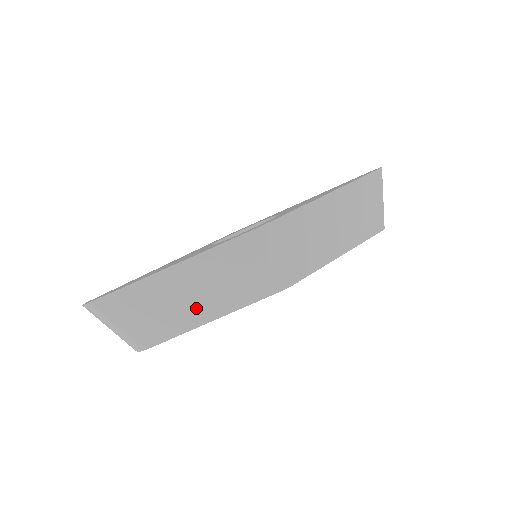
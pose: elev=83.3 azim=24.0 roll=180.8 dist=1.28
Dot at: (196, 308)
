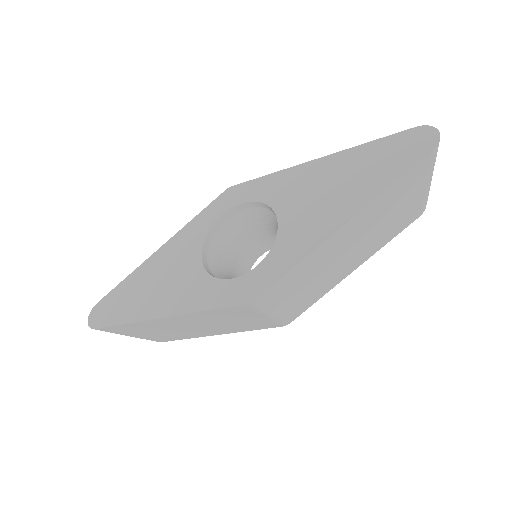
Dot at: (196, 331)
